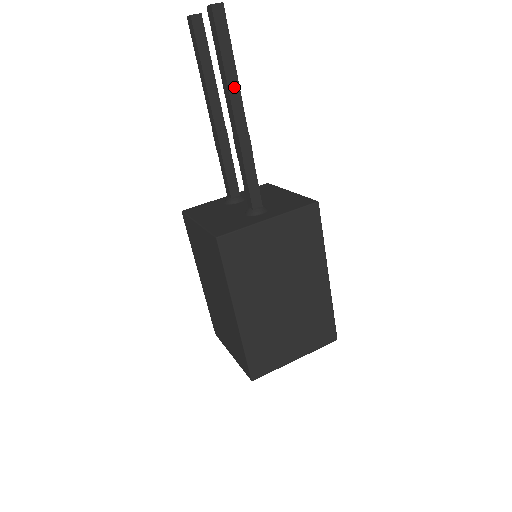
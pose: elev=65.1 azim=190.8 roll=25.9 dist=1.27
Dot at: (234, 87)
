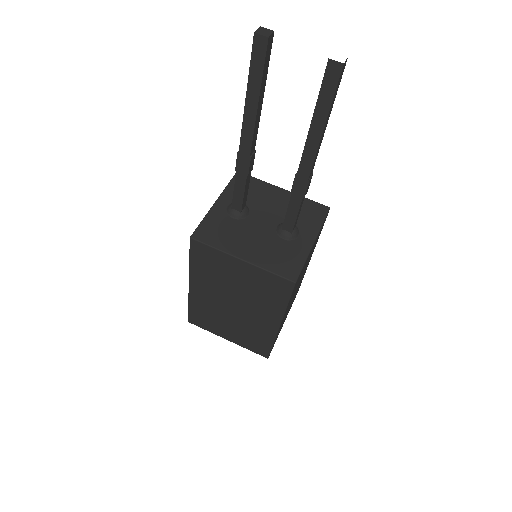
Dot at: (322, 138)
